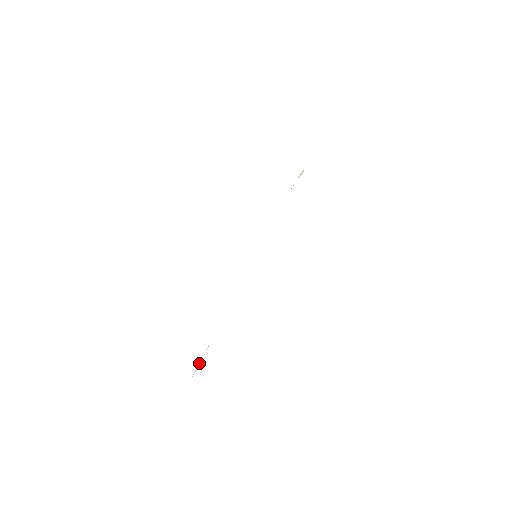
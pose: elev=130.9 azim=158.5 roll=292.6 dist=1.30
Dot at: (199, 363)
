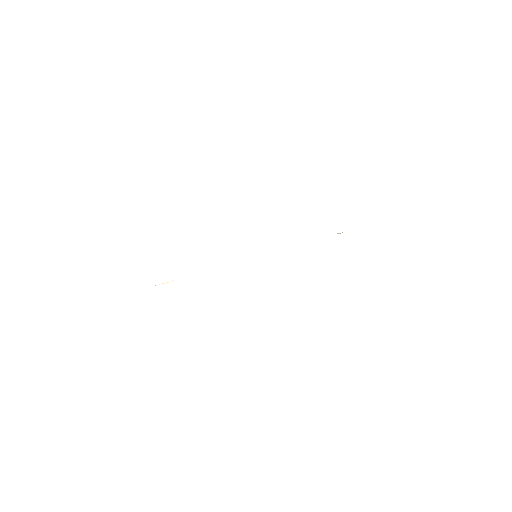
Dot at: (166, 282)
